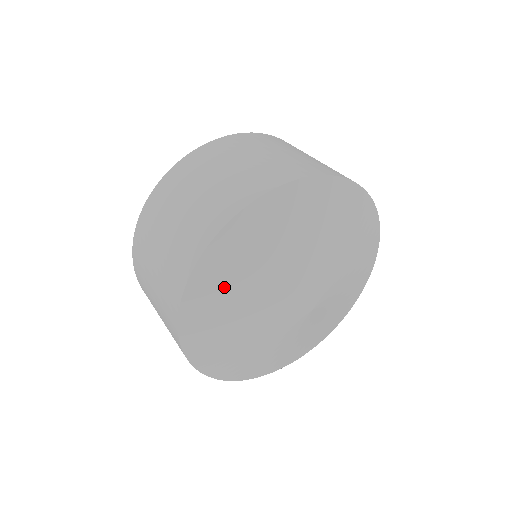
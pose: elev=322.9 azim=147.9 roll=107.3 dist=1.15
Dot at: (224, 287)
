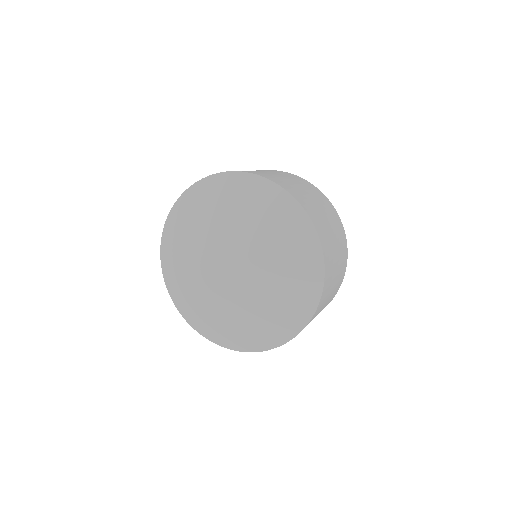
Dot at: (177, 240)
